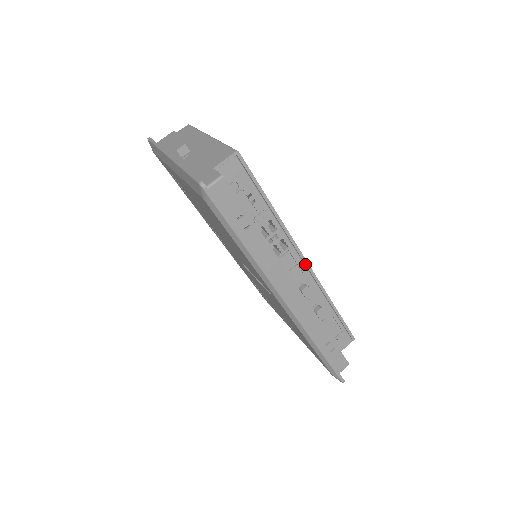
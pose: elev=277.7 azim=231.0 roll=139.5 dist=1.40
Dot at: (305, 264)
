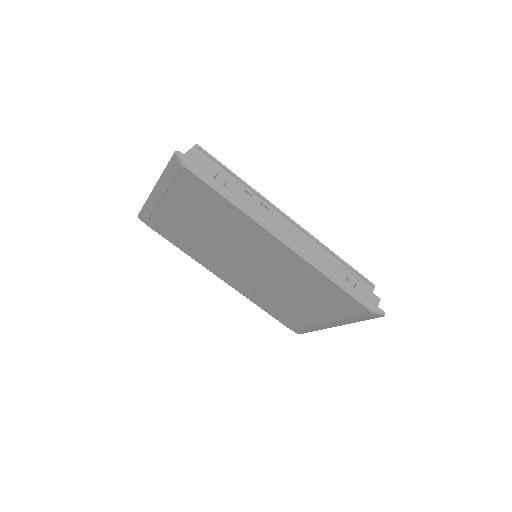
Dot at: (291, 221)
